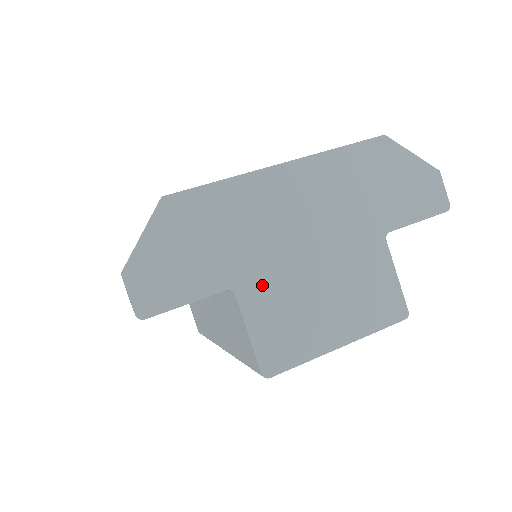
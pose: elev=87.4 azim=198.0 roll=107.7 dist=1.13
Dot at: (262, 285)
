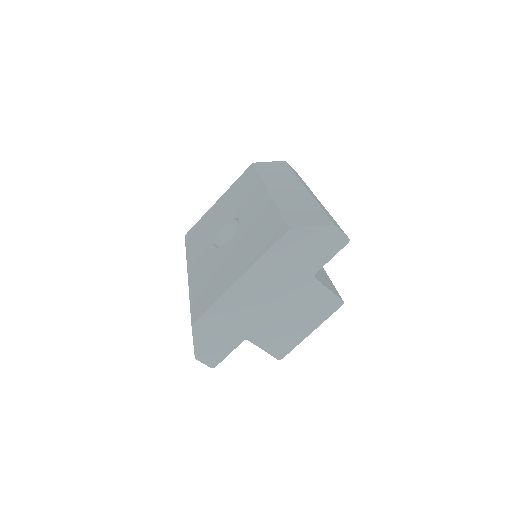
Dot at: (259, 331)
